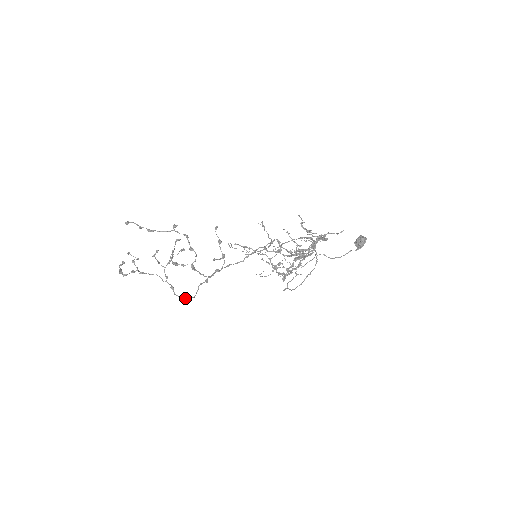
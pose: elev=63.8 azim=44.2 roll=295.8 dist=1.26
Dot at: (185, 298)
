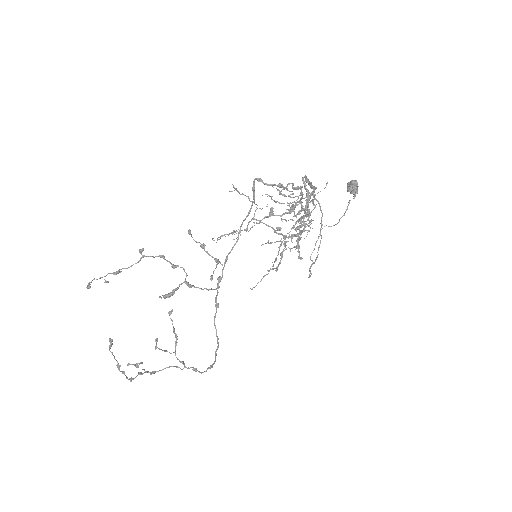
Dot at: (212, 364)
